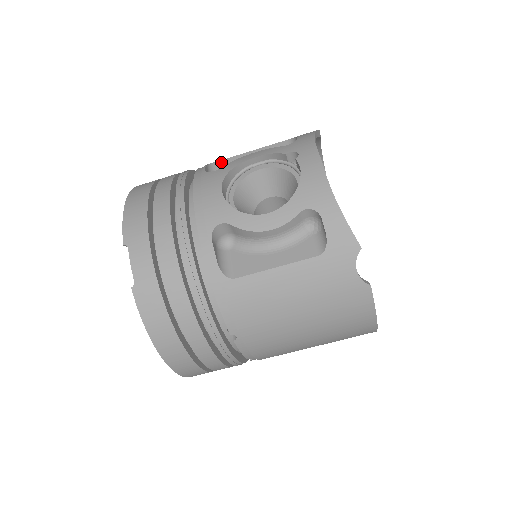
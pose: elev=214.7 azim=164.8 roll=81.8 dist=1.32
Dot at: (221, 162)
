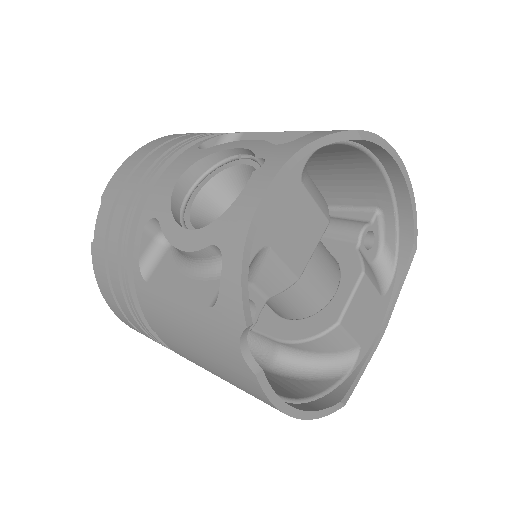
Dot at: (244, 135)
